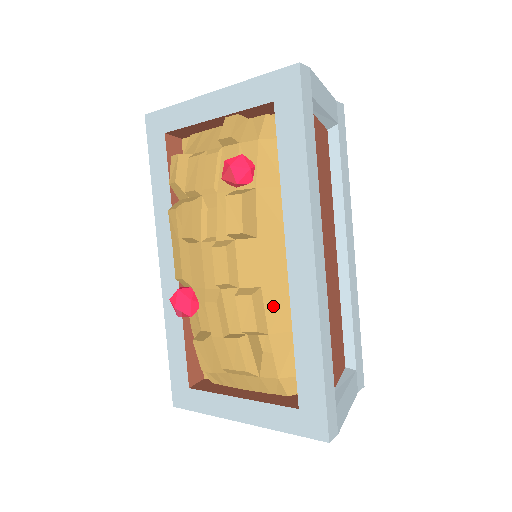
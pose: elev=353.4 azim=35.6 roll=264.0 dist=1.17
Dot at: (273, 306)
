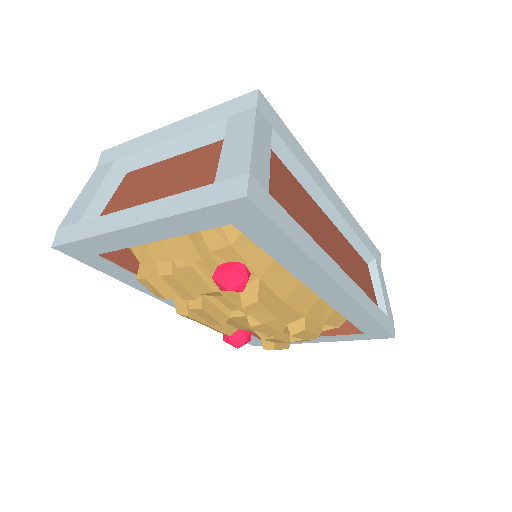
Dot at: (318, 313)
